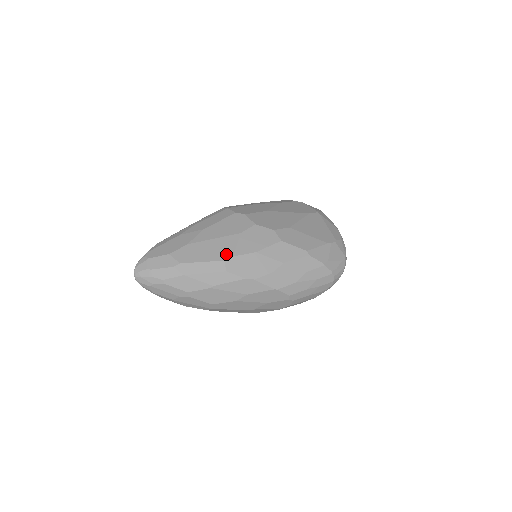
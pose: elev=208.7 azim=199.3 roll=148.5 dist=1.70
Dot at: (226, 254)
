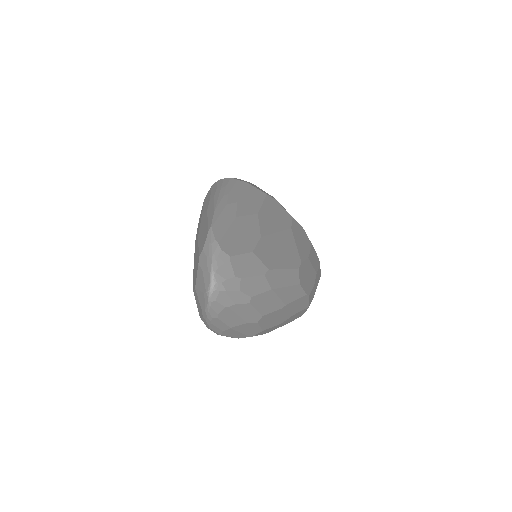
Dot at: (296, 258)
